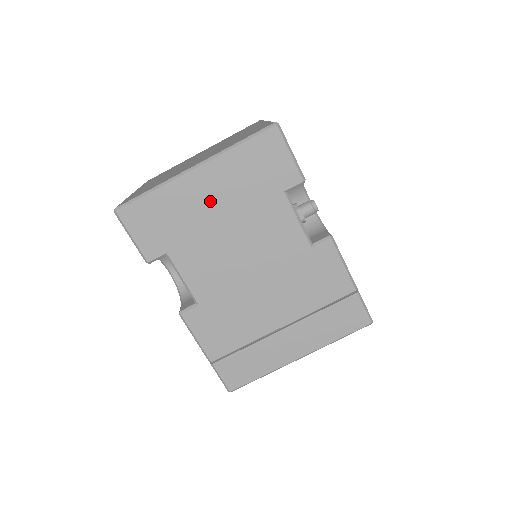
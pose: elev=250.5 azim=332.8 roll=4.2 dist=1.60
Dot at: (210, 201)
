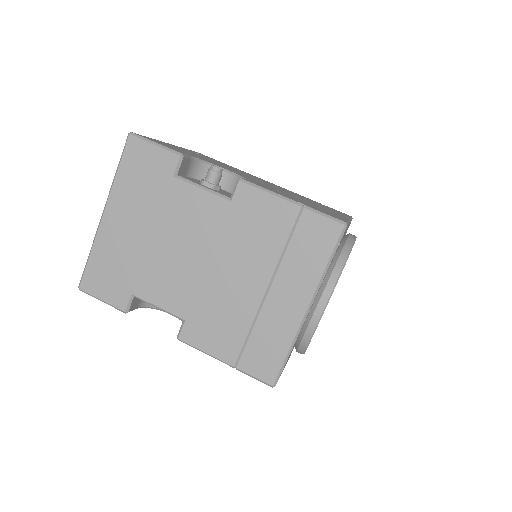
Dot at: (130, 229)
